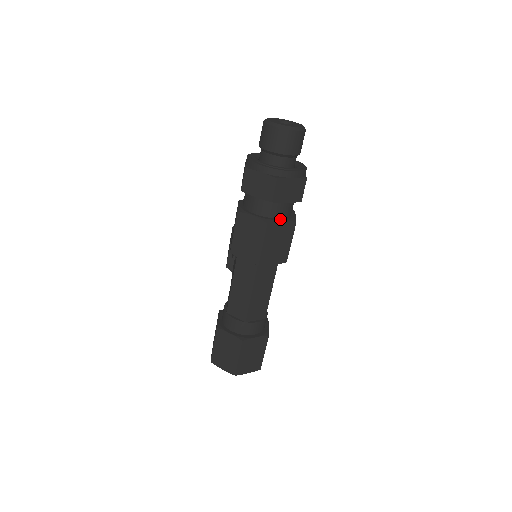
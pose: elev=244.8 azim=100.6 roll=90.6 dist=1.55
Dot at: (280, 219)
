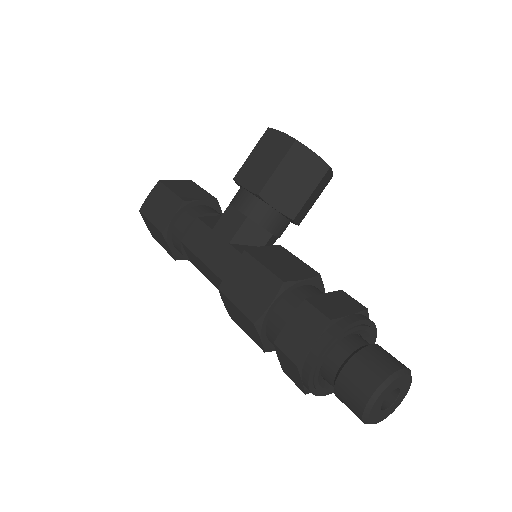
Dot at: occluded
